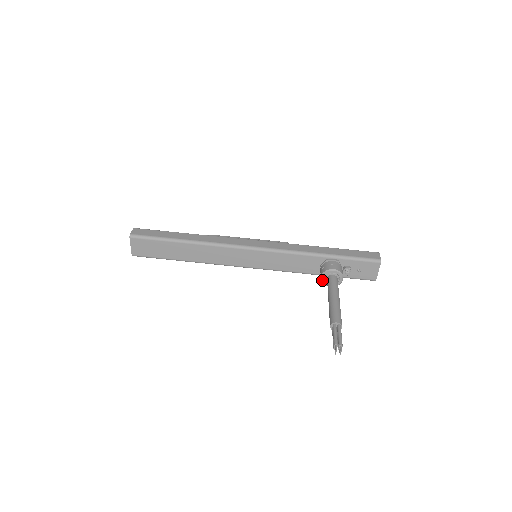
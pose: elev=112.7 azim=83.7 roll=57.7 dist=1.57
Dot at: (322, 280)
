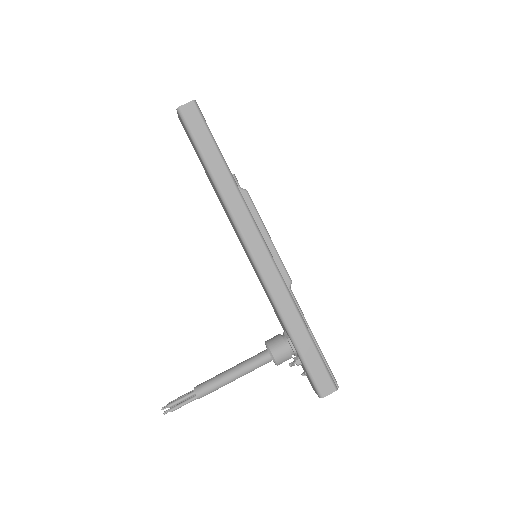
Dot at: (265, 343)
